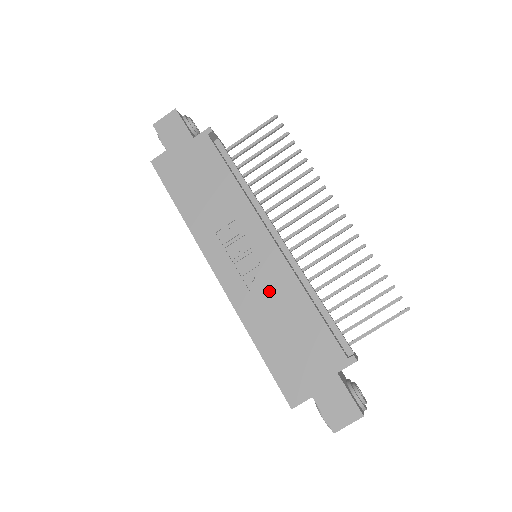
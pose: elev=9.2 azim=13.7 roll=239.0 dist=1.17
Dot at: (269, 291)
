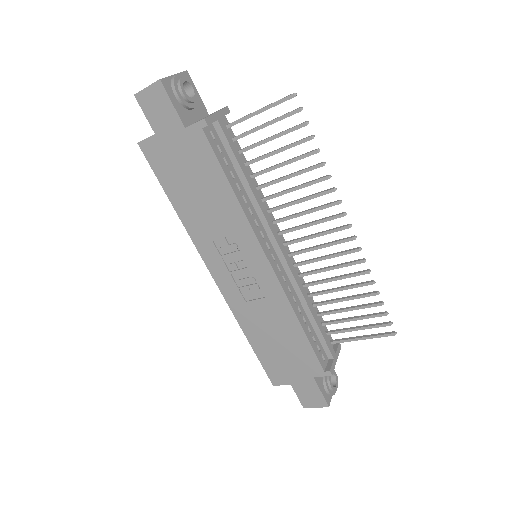
Dot at: (262, 306)
